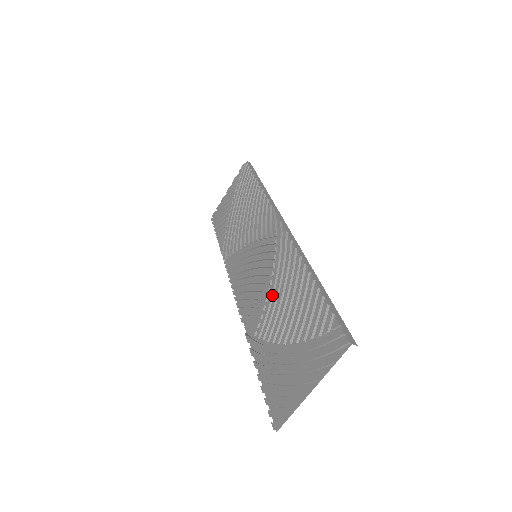
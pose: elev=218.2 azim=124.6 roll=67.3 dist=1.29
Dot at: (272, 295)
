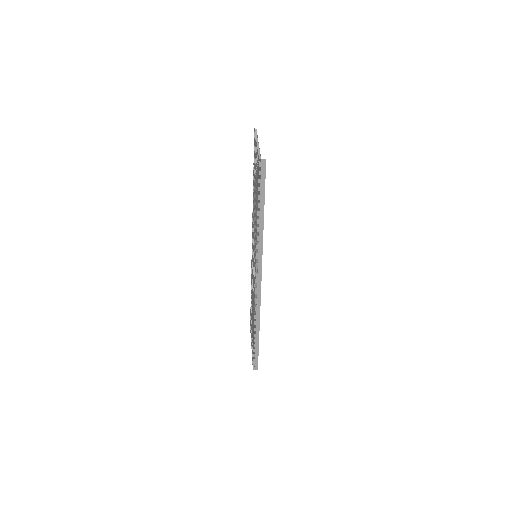
Dot at: occluded
